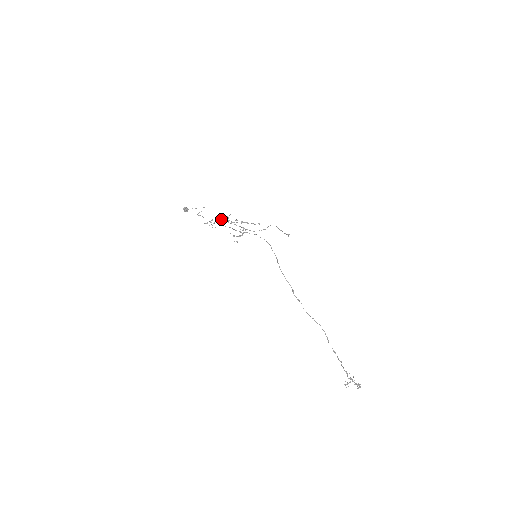
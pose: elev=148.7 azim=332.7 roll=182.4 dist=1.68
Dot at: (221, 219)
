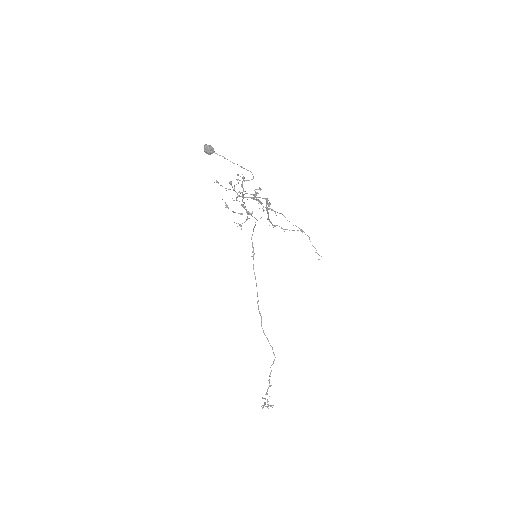
Dot at: occluded
